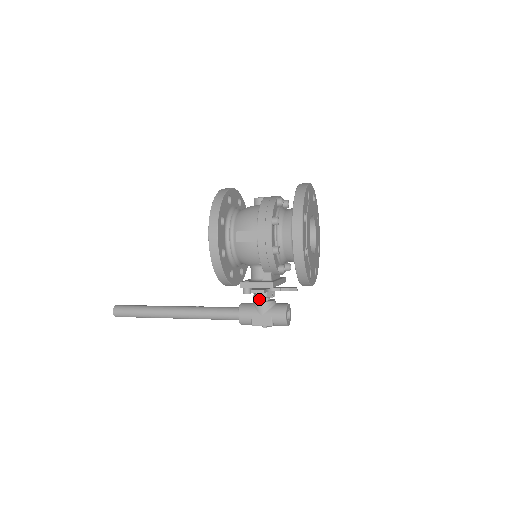
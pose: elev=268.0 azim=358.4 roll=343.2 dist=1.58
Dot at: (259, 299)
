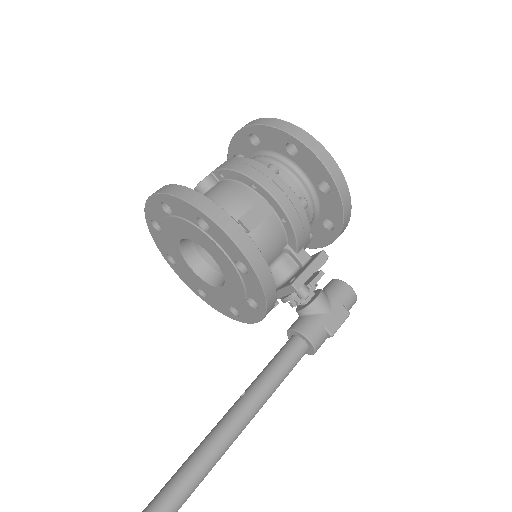
Dot at: (306, 301)
